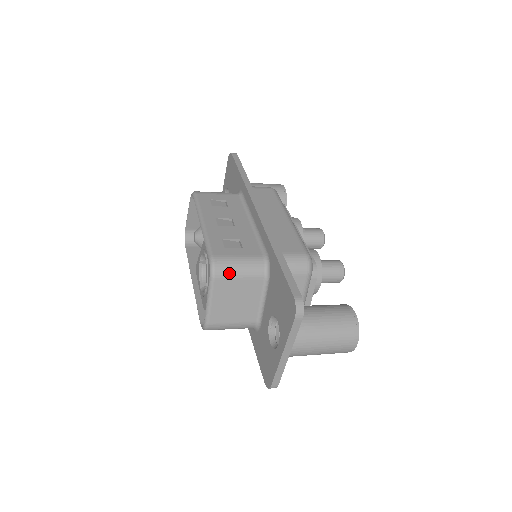
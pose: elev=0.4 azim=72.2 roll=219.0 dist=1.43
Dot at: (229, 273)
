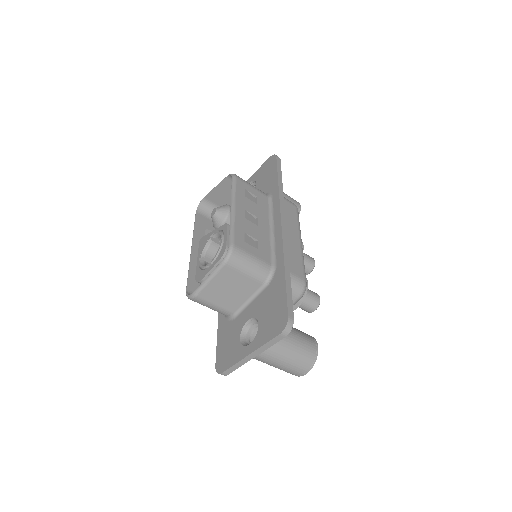
Dot at: (239, 266)
